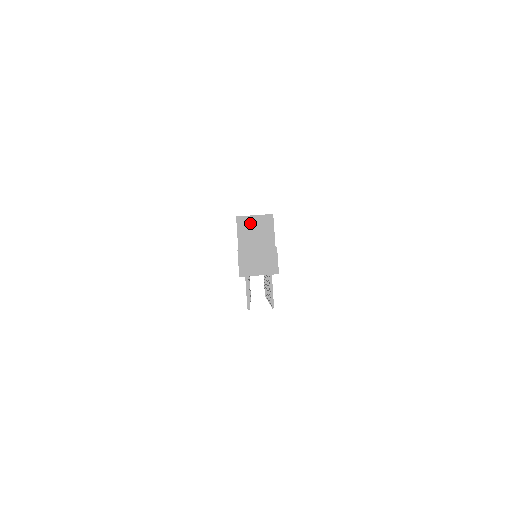
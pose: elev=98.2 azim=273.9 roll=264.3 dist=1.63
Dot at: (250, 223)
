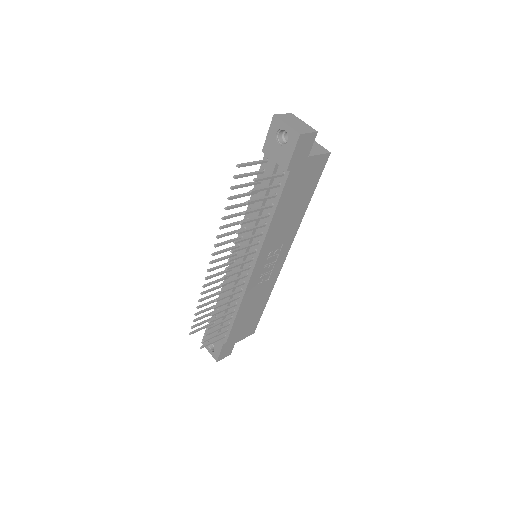
Dot at: occluded
